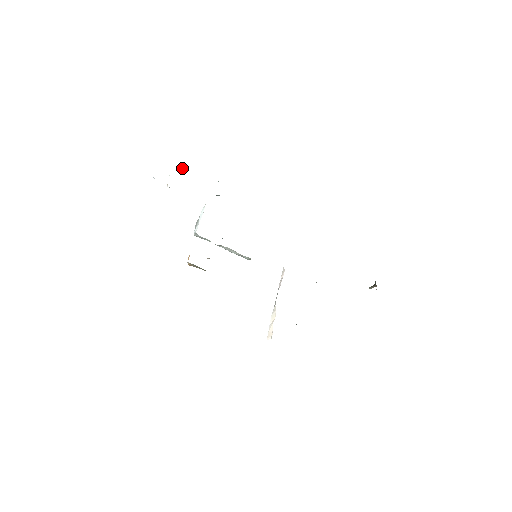
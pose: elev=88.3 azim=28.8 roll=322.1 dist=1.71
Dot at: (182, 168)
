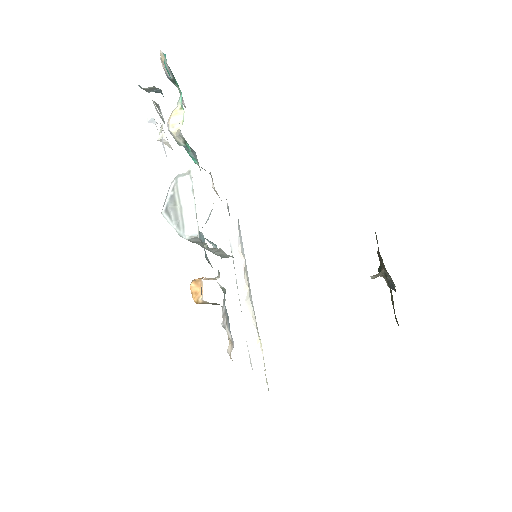
Dot at: (154, 87)
